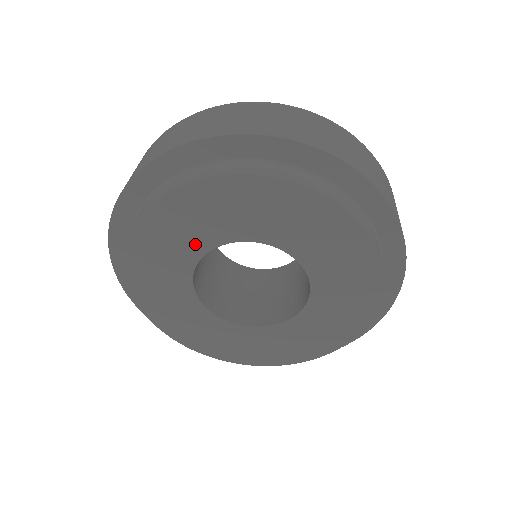
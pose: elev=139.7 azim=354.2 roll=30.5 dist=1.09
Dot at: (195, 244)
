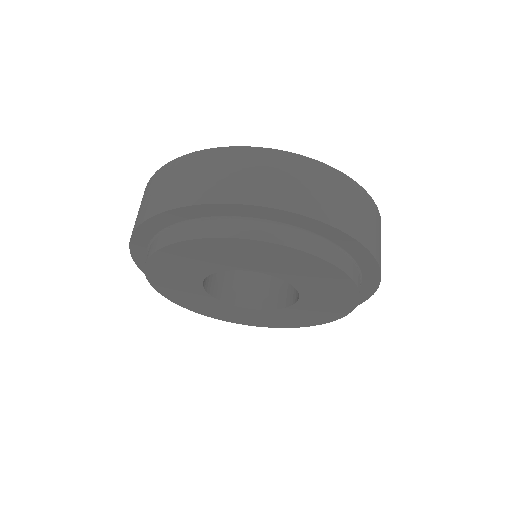
Dot at: (191, 278)
